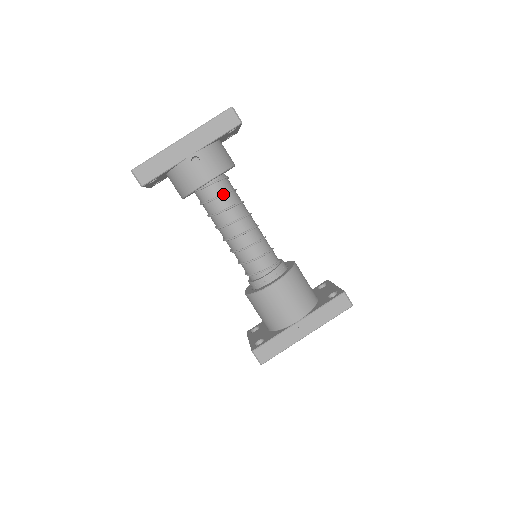
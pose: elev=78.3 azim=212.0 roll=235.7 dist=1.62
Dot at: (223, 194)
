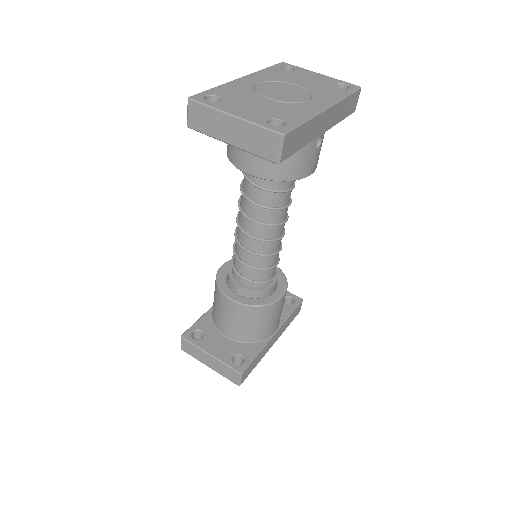
Dot at: occluded
